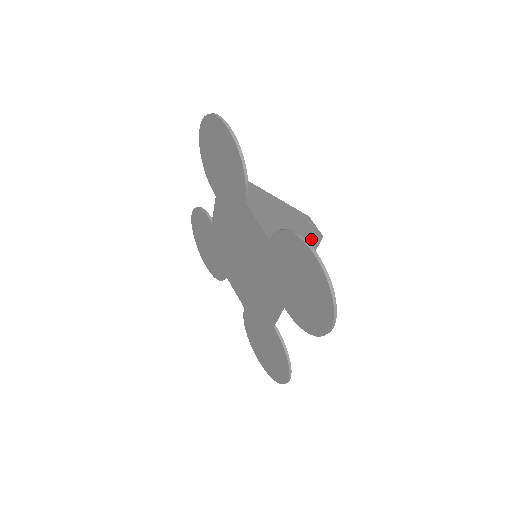
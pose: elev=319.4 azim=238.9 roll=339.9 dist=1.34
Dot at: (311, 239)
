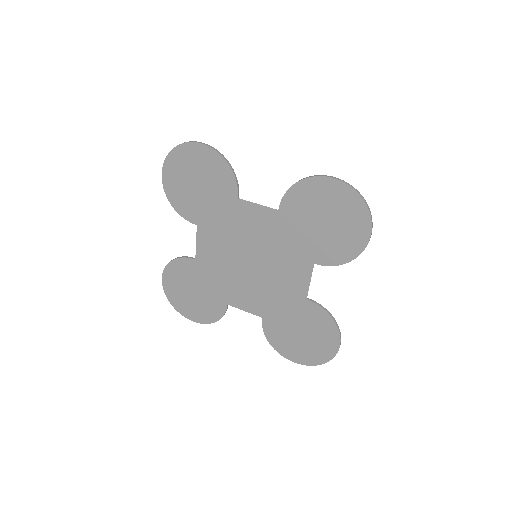
Dot at: occluded
